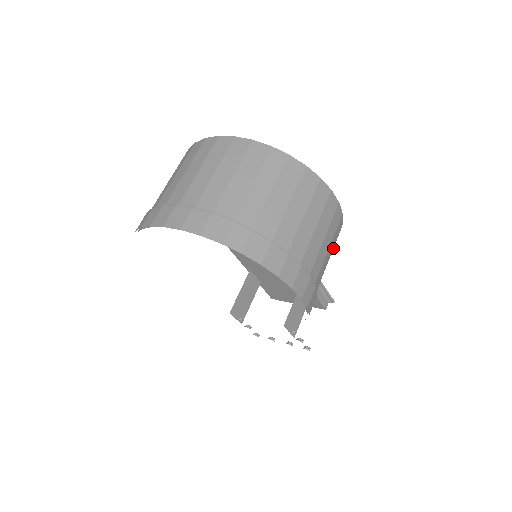
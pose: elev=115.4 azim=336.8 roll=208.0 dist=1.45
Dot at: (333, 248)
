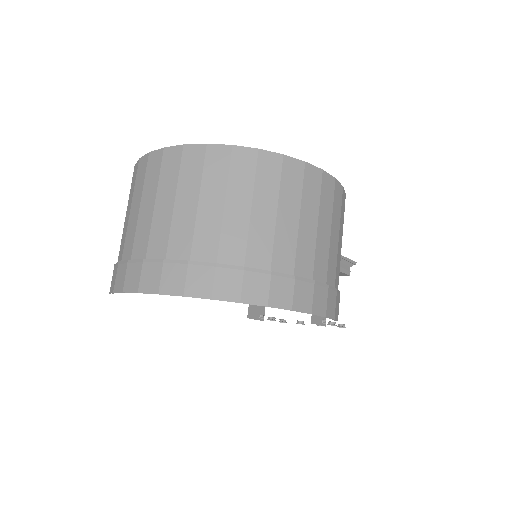
Dot at: occluded
